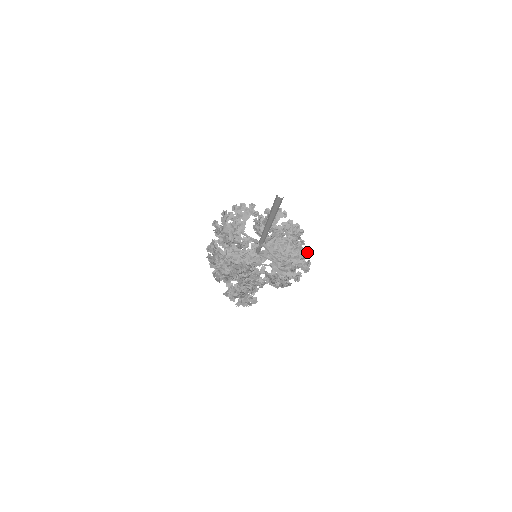
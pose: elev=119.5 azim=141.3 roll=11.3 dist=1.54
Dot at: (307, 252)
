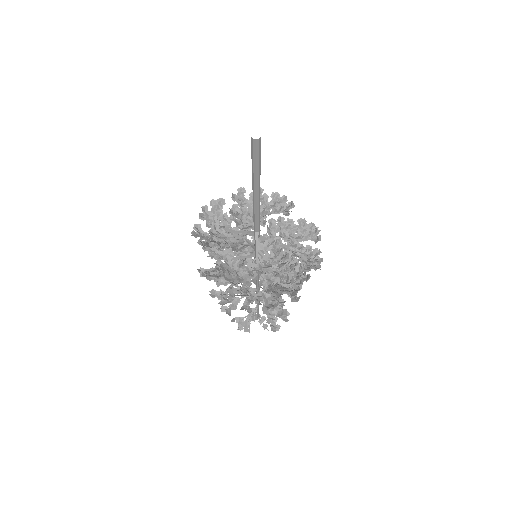
Dot at: (289, 275)
